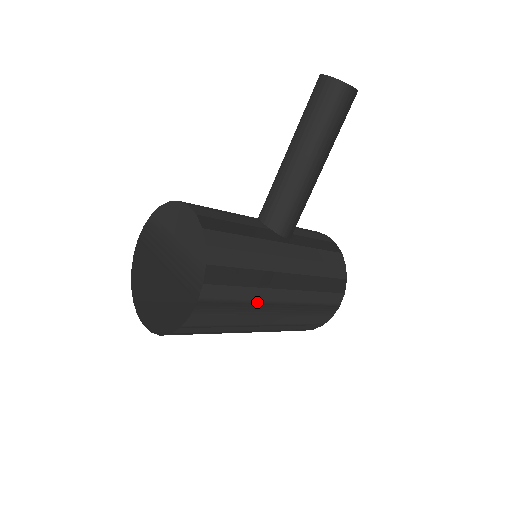
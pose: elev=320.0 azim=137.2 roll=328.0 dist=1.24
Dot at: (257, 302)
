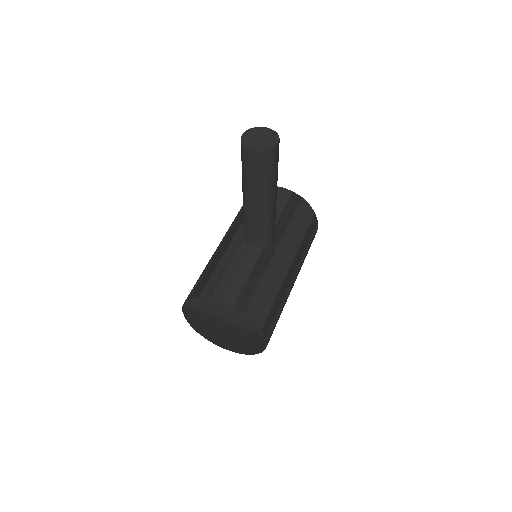
Dot at: (286, 299)
